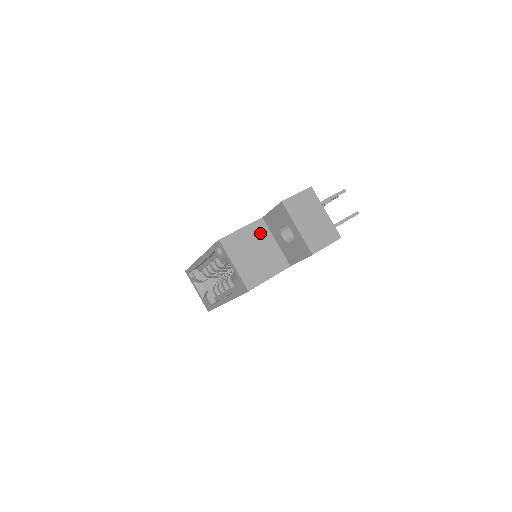
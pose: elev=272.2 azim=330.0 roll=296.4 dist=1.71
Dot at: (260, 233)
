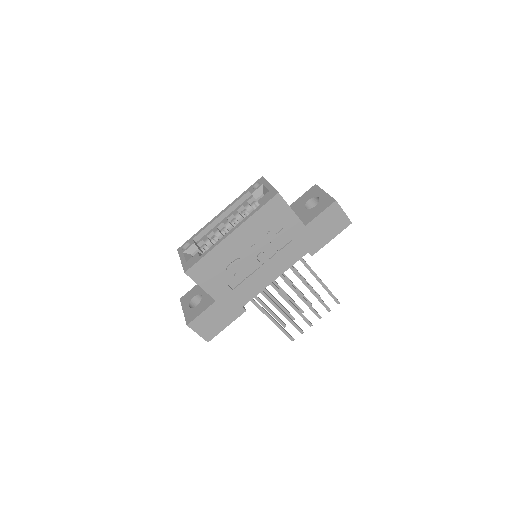
Dot at: occluded
